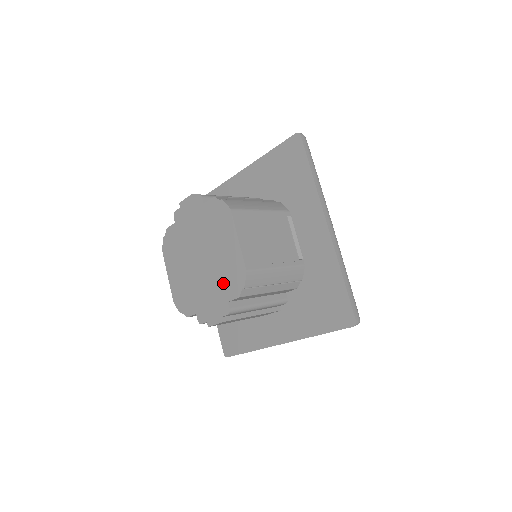
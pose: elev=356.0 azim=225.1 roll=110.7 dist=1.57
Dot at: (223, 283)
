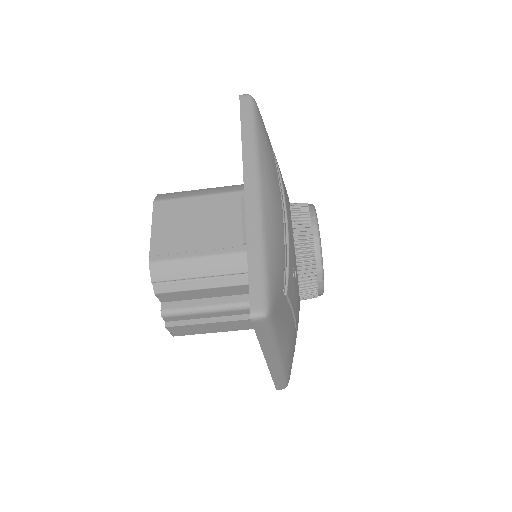
Dot at: occluded
